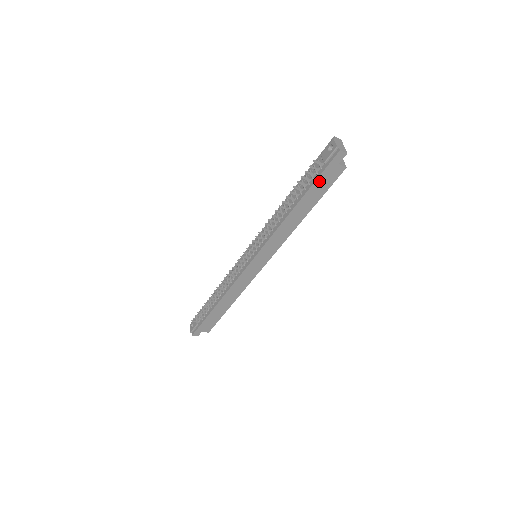
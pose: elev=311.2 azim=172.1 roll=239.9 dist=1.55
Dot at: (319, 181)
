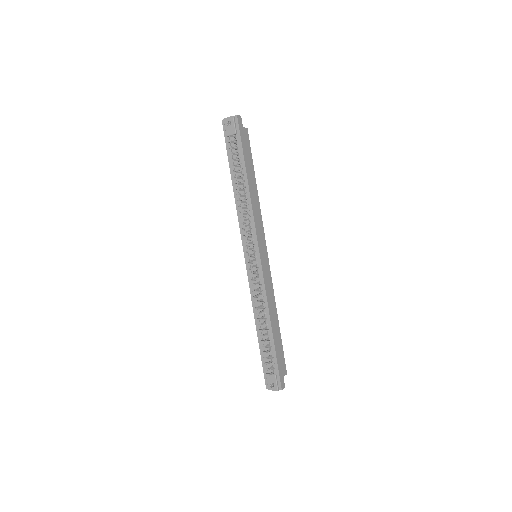
Dot at: (244, 148)
